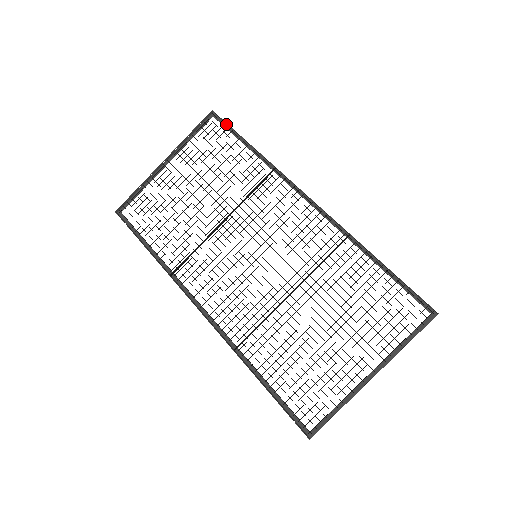
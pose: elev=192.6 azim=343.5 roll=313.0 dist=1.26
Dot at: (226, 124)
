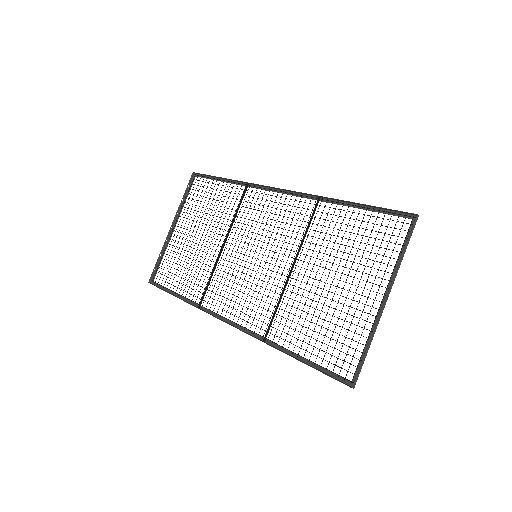
Dot at: (206, 176)
